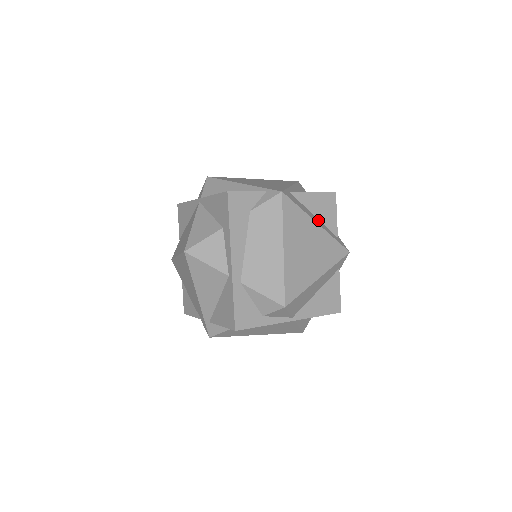
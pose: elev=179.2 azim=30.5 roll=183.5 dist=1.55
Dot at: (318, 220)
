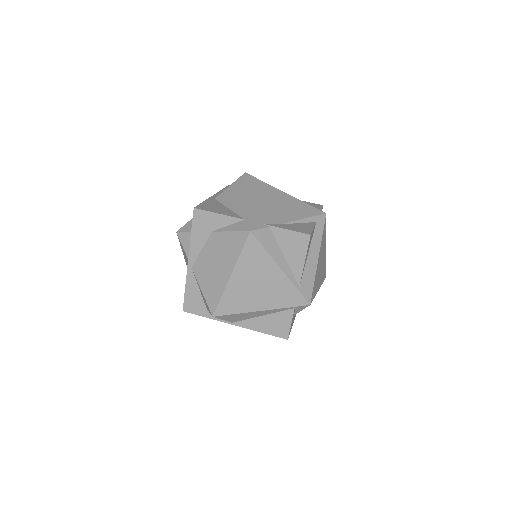
Dot at: (311, 251)
